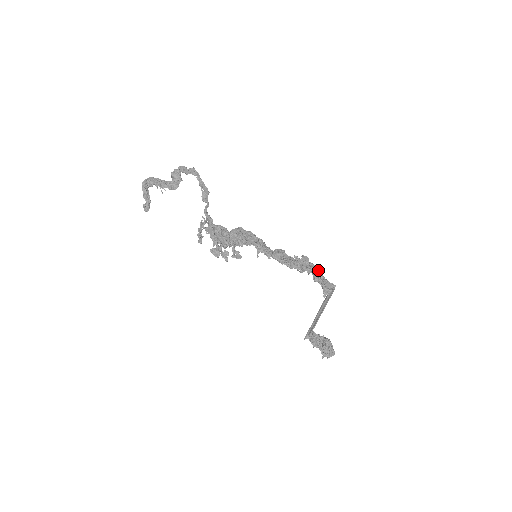
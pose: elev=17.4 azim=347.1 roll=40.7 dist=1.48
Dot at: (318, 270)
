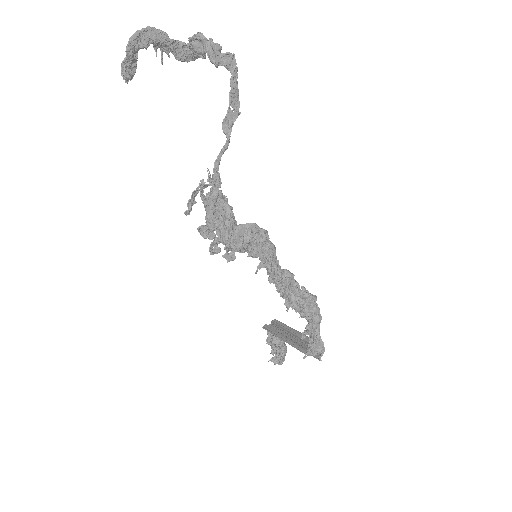
Dot at: (318, 321)
